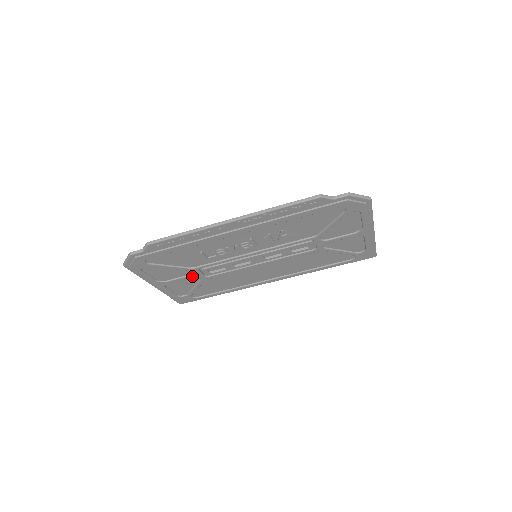
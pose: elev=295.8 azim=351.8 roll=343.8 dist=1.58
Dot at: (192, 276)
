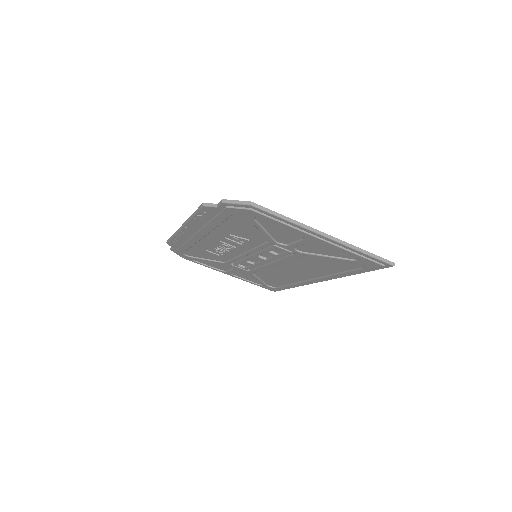
Dot at: (236, 269)
